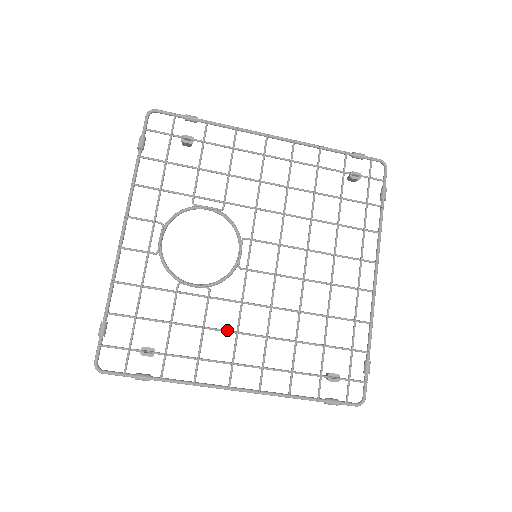
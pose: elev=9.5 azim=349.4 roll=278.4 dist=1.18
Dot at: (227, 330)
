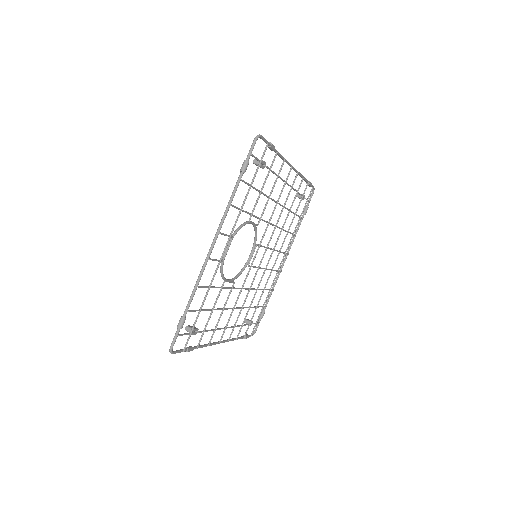
Dot at: (231, 308)
